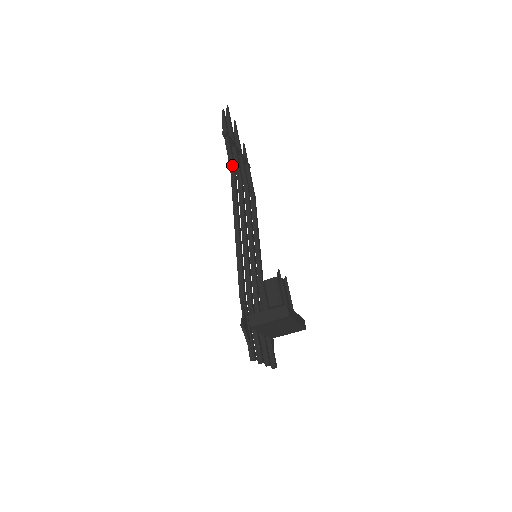
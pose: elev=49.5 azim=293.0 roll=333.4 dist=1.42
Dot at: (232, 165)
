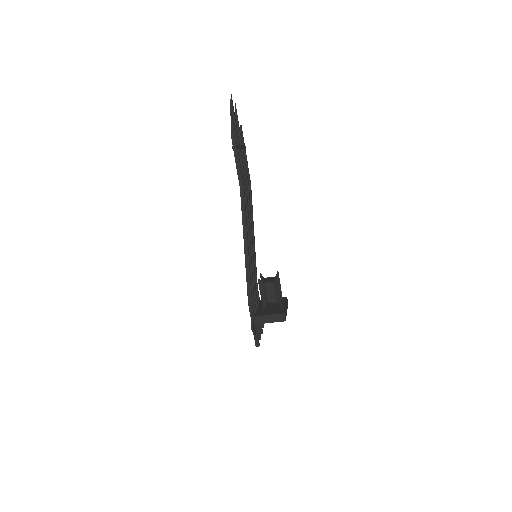
Dot at: (242, 183)
